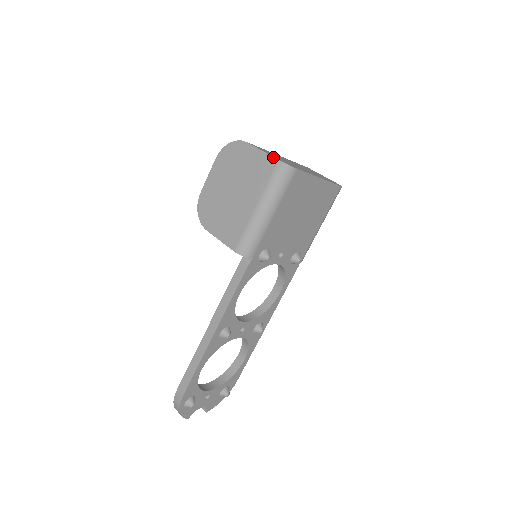
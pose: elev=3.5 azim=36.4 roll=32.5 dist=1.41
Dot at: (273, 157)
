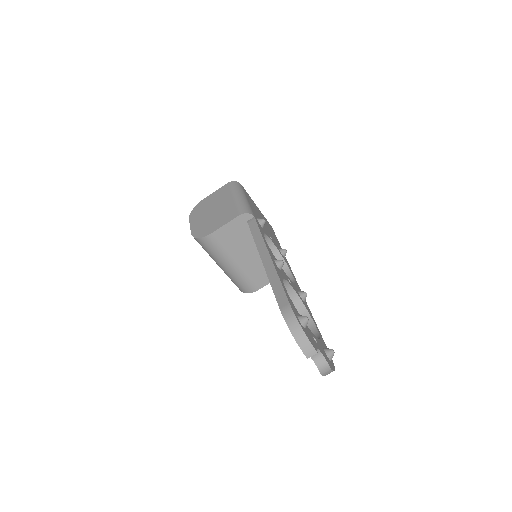
Dot at: (224, 185)
